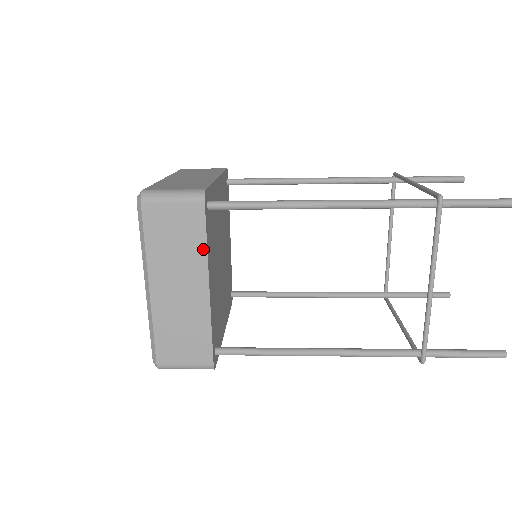
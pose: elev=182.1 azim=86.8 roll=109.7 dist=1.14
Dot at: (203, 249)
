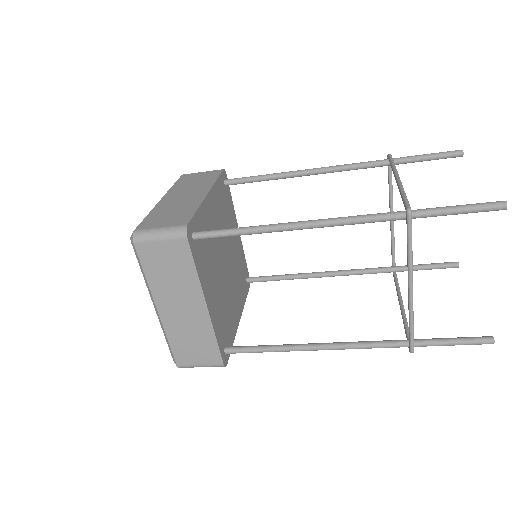
Dot at: (213, 182)
